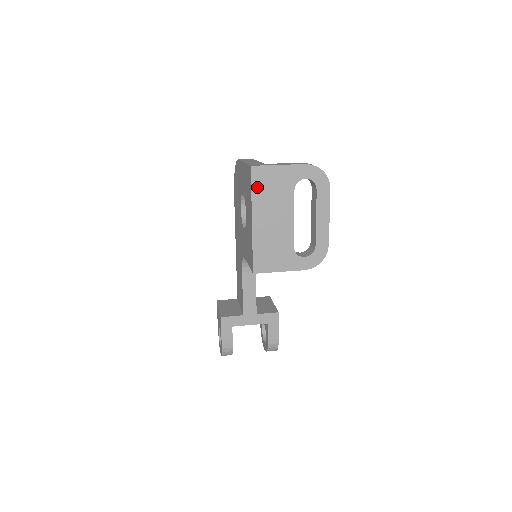
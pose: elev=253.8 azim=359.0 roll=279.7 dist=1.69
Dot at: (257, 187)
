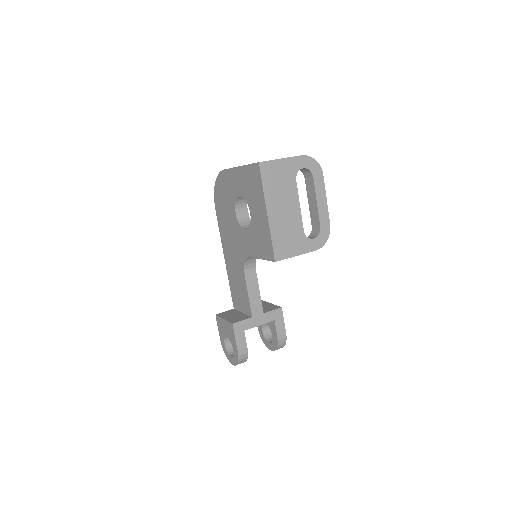
Dot at: (266, 181)
